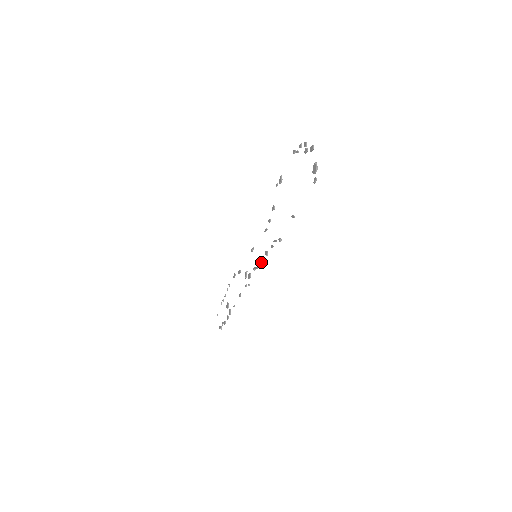
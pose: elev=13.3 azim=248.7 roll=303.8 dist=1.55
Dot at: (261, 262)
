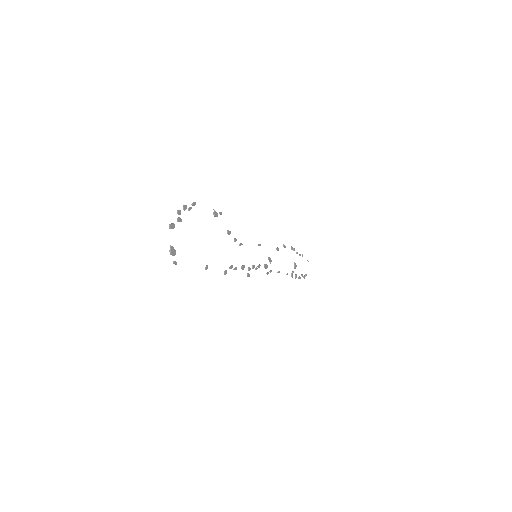
Dot at: (248, 270)
